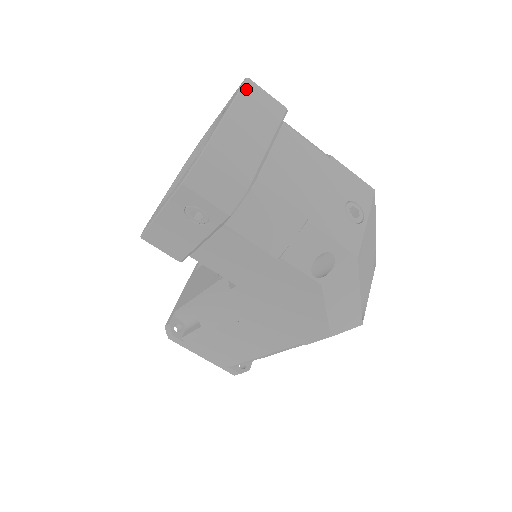
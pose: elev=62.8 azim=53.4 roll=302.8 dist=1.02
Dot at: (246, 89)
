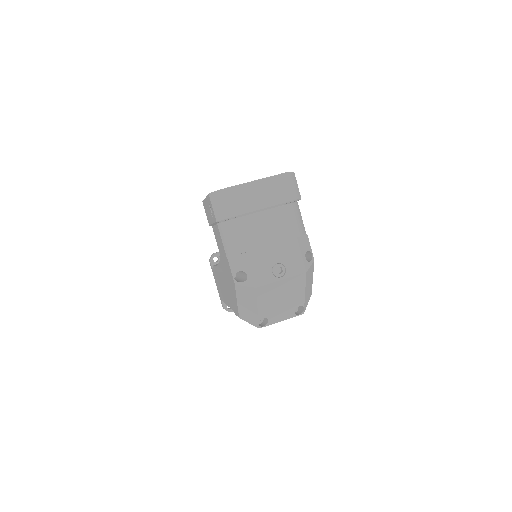
Dot at: (279, 177)
